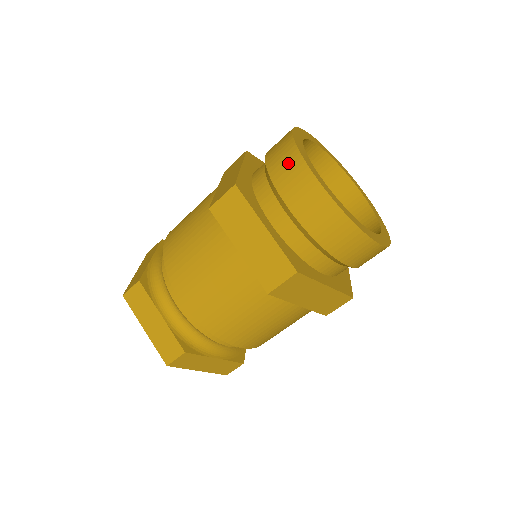
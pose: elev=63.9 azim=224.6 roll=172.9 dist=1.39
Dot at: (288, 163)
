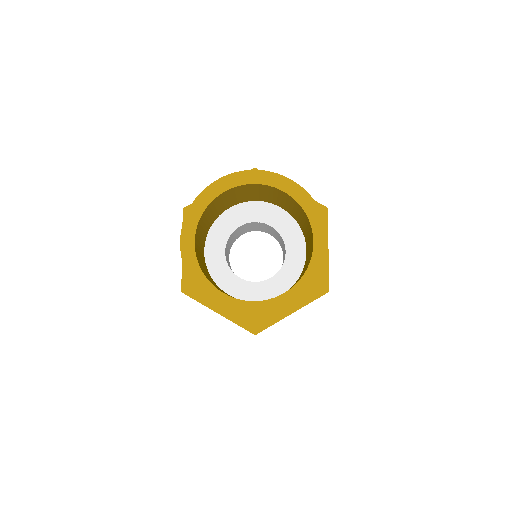
Dot at: occluded
